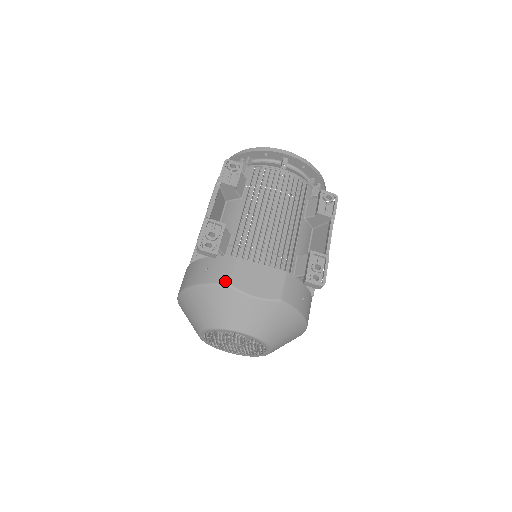
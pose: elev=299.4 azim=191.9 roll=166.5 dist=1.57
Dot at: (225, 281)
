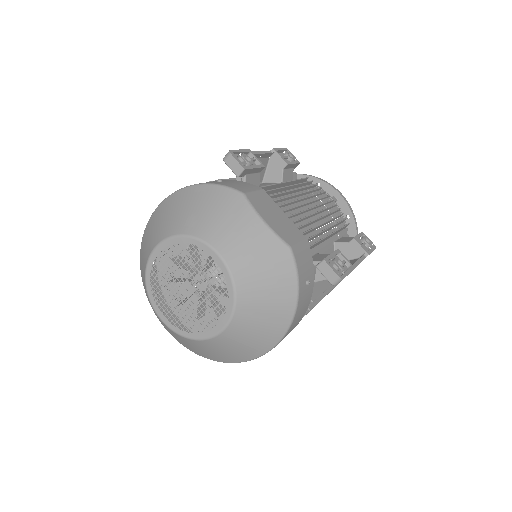
Dot at: (240, 189)
